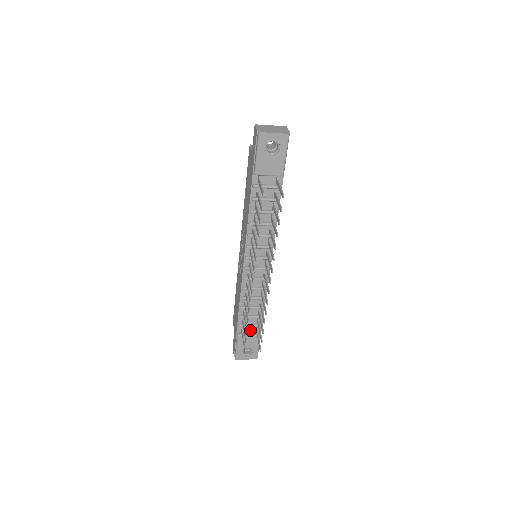
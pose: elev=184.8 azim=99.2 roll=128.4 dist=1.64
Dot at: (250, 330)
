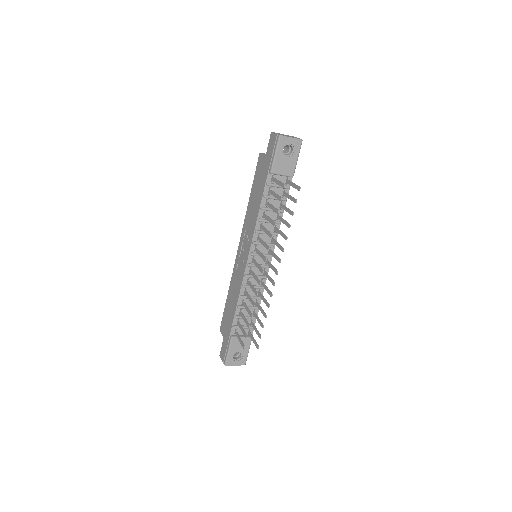
Dot at: (242, 333)
